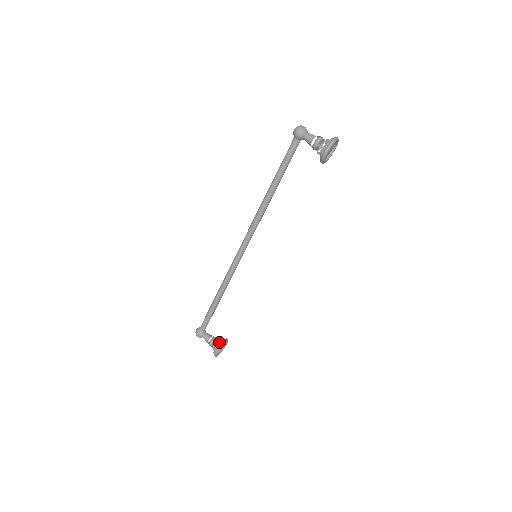
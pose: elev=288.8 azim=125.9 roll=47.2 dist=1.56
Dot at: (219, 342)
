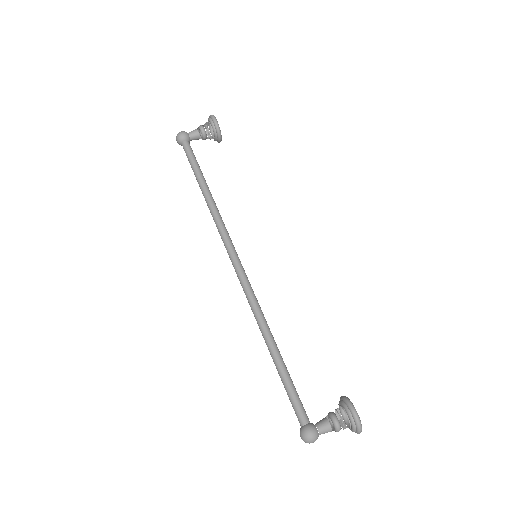
Dot at: (339, 403)
